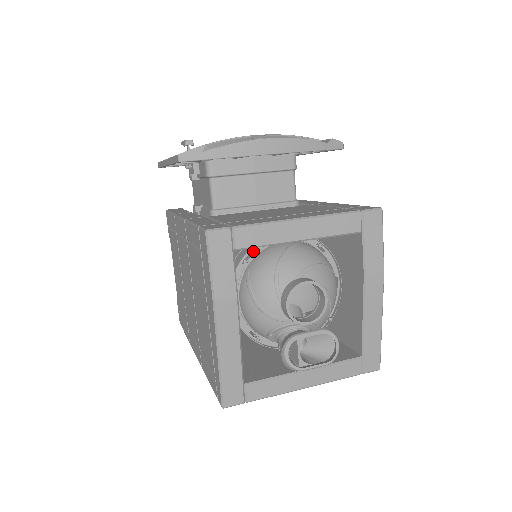
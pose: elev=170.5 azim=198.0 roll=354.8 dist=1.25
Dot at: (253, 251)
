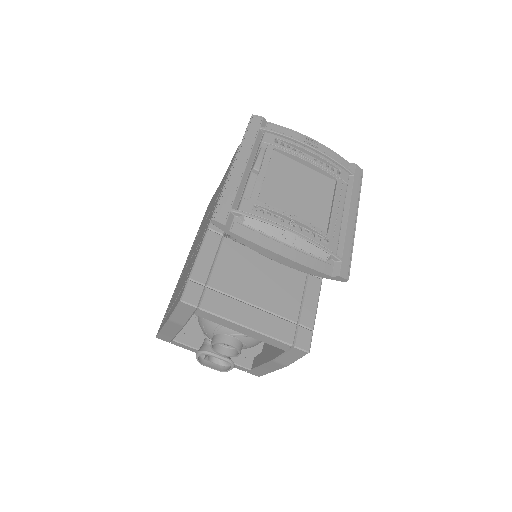
Dot at: occluded
